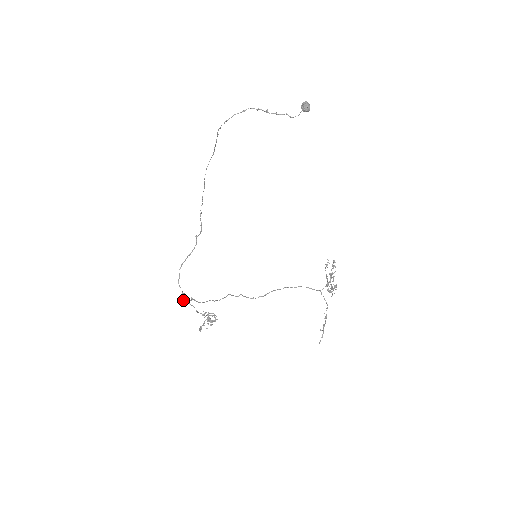
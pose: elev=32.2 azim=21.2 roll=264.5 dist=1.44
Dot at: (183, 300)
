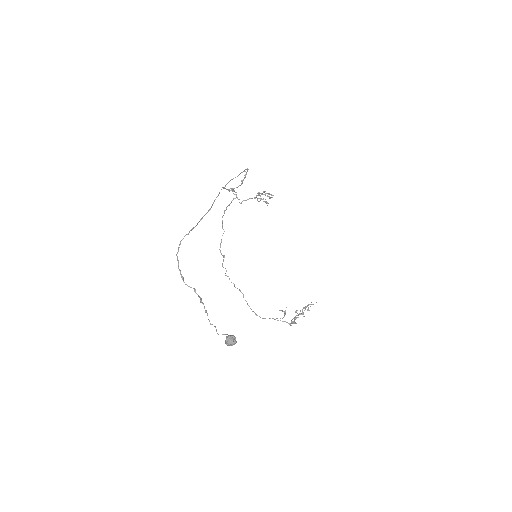
Dot at: (232, 191)
